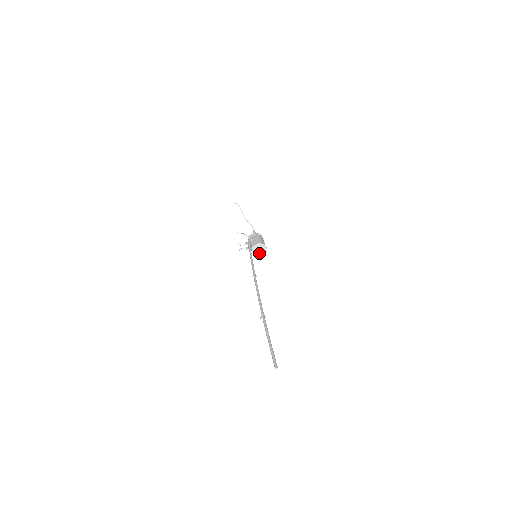
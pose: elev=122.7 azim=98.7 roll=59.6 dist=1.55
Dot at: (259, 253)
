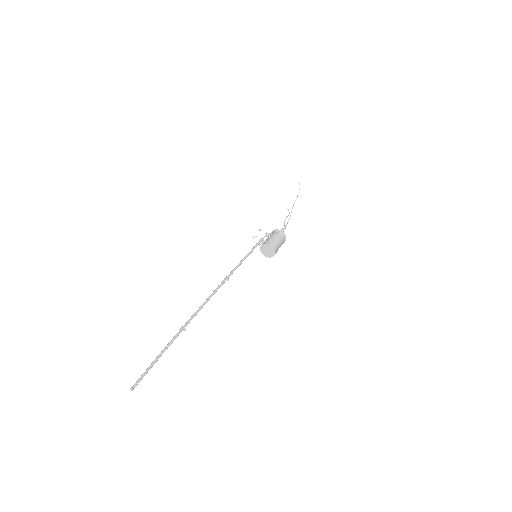
Dot at: (266, 253)
